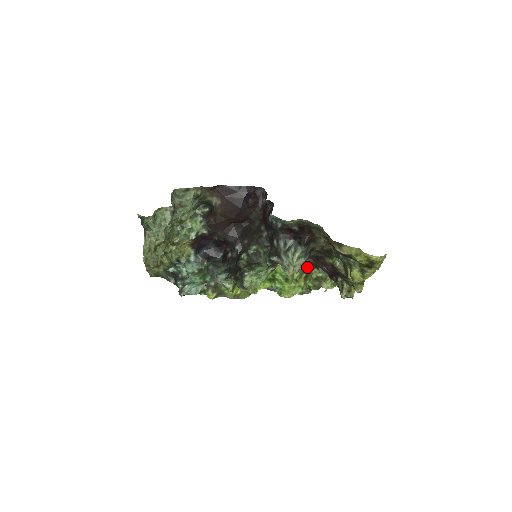
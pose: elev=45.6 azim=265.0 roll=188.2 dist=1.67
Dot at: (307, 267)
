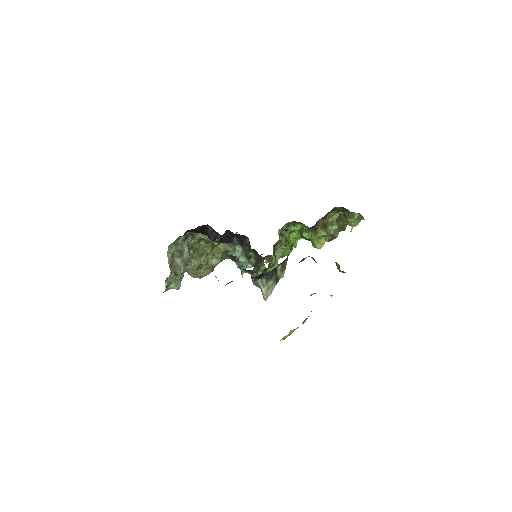
Dot at: (315, 225)
